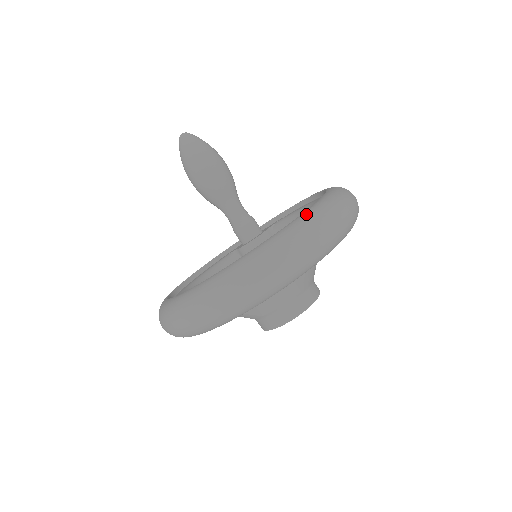
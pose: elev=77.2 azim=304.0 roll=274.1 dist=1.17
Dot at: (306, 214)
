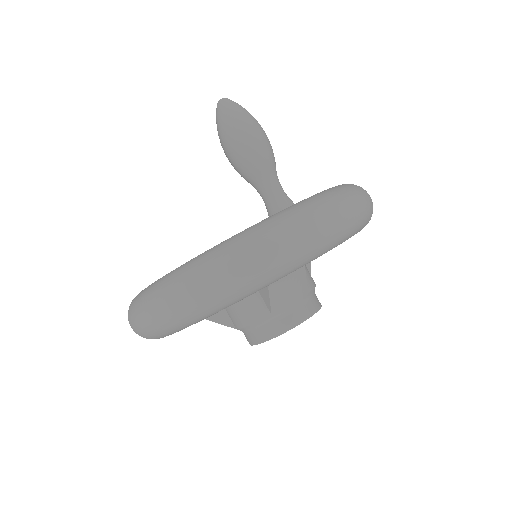
Dot at: (230, 239)
